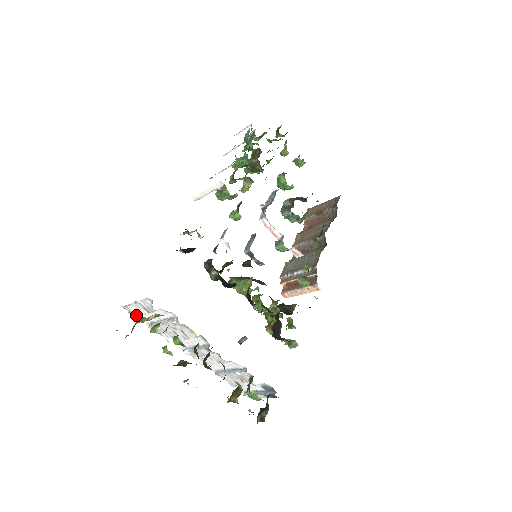
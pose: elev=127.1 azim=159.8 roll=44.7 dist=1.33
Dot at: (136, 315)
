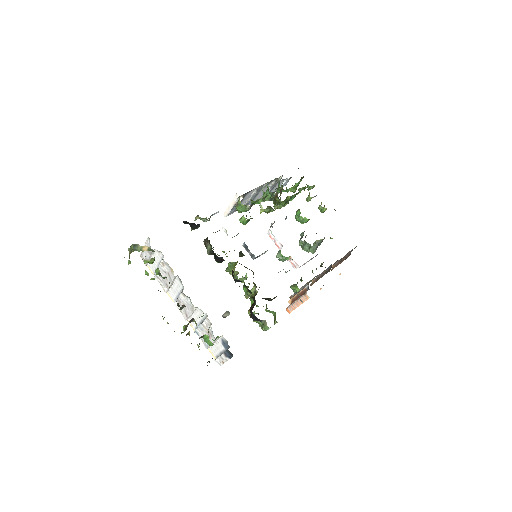
Dot at: occluded
